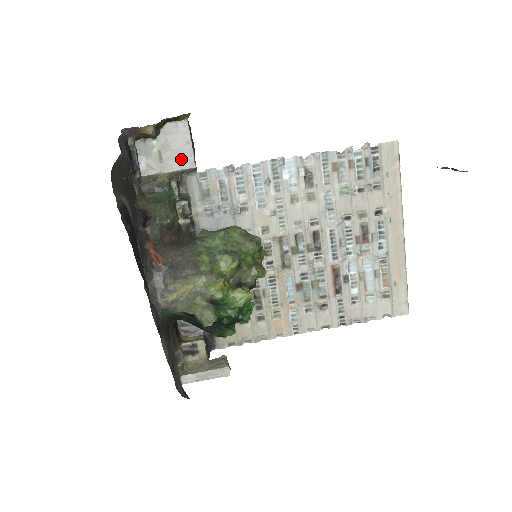
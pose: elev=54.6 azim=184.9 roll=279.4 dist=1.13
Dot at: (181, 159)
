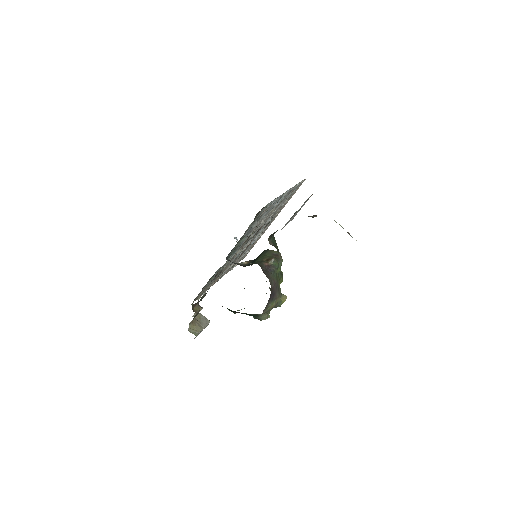
Dot at: occluded
